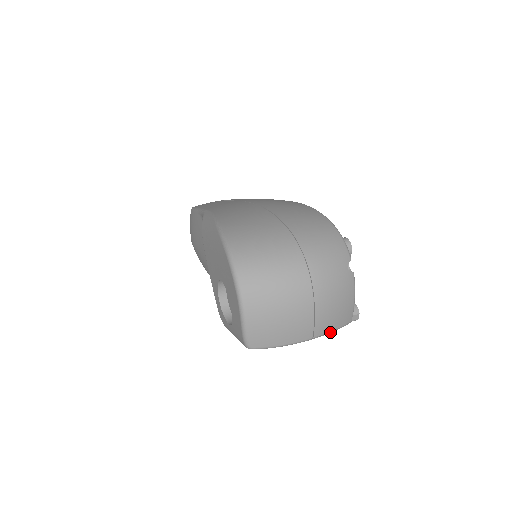
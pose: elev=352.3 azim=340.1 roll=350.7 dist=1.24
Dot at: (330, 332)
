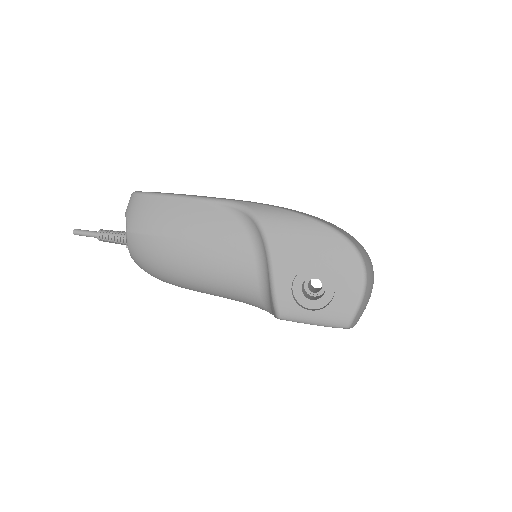
Dot at: occluded
